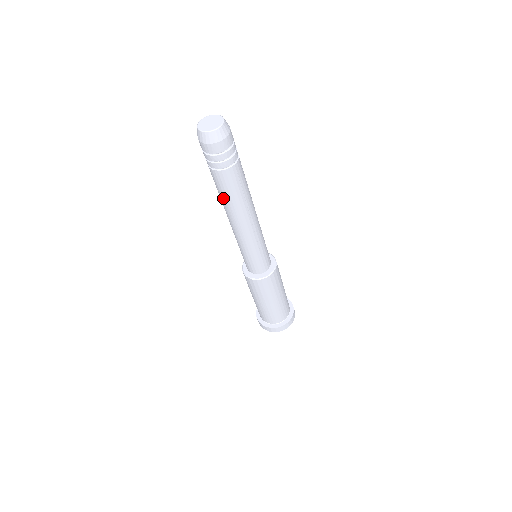
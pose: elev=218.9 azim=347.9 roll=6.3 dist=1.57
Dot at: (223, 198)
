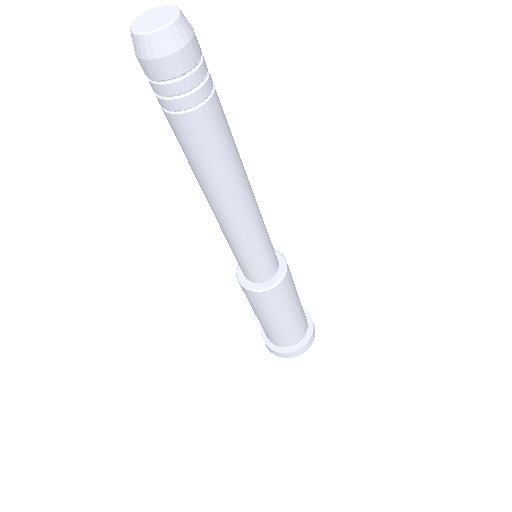
Dot at: (190, 163)
